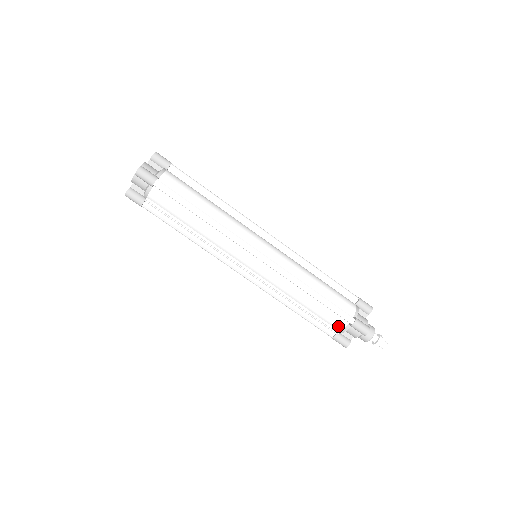
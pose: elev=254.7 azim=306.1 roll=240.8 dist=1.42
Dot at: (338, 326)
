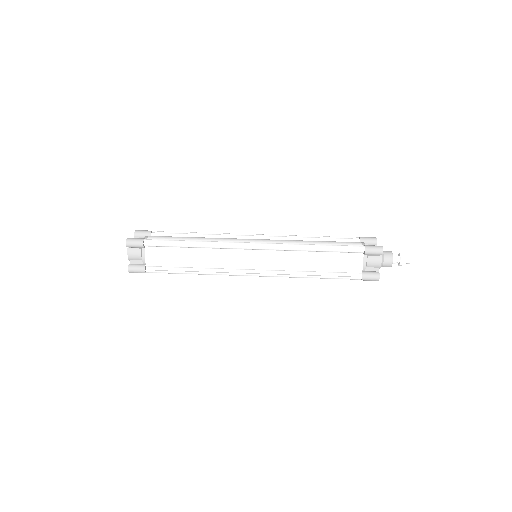
Dot at: (357, 263)
